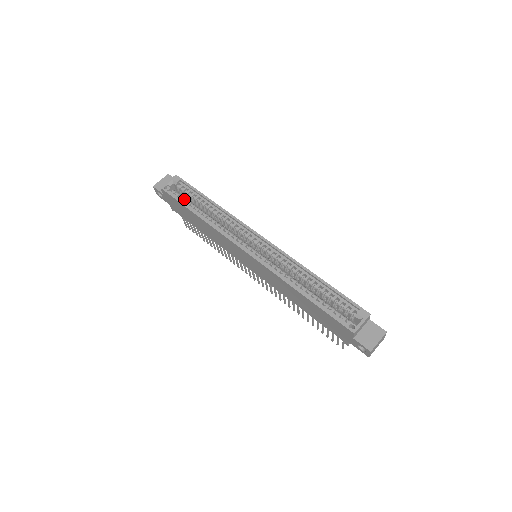
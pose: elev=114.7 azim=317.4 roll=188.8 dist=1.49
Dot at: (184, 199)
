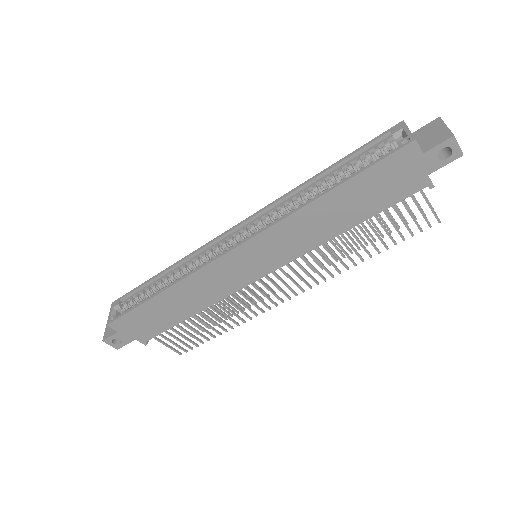
Dot at: occluded
